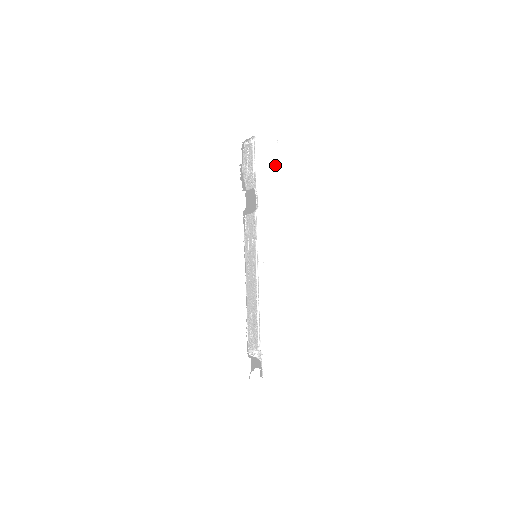
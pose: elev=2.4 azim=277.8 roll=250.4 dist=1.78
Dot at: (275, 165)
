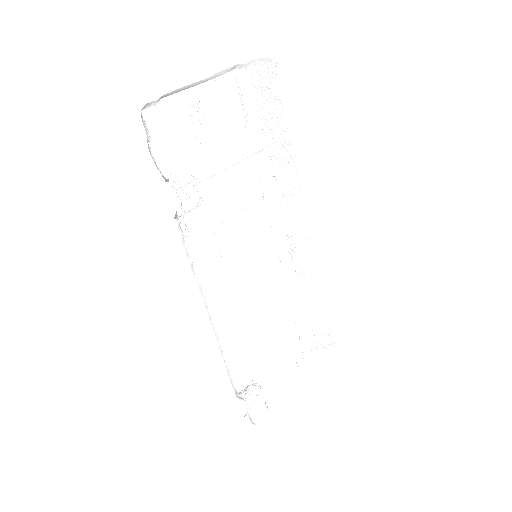
Dot at: (280, 110)
